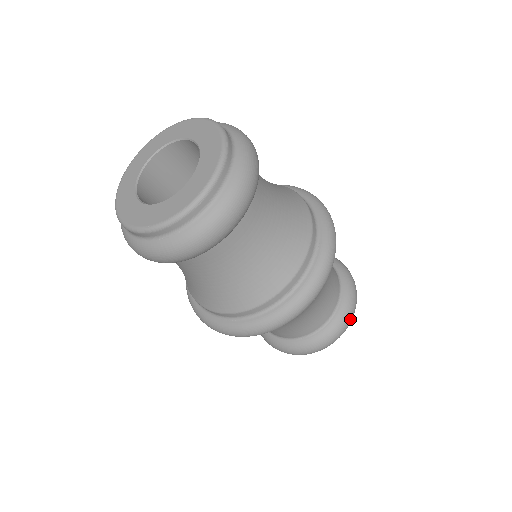
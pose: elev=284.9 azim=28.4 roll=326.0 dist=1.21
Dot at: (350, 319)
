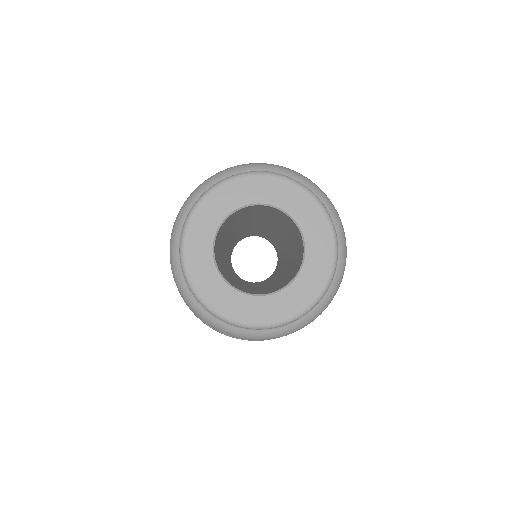
Dot at: occluded
